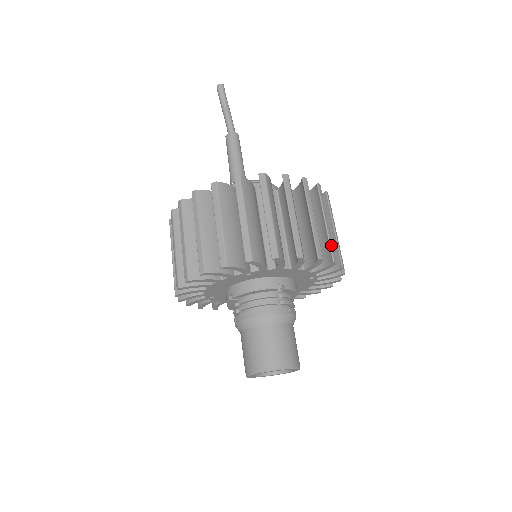
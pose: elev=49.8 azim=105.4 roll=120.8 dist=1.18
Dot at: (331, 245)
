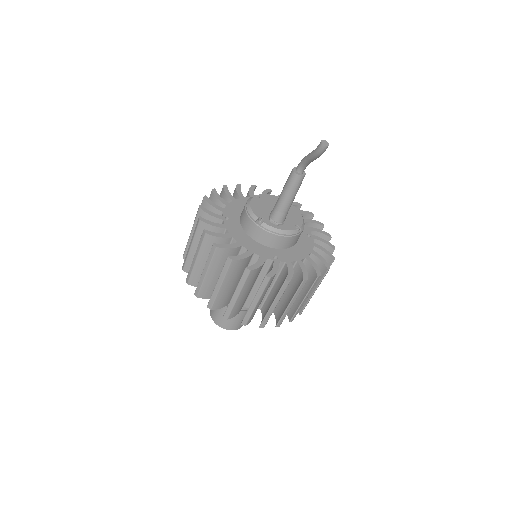
Dot at: occluded
